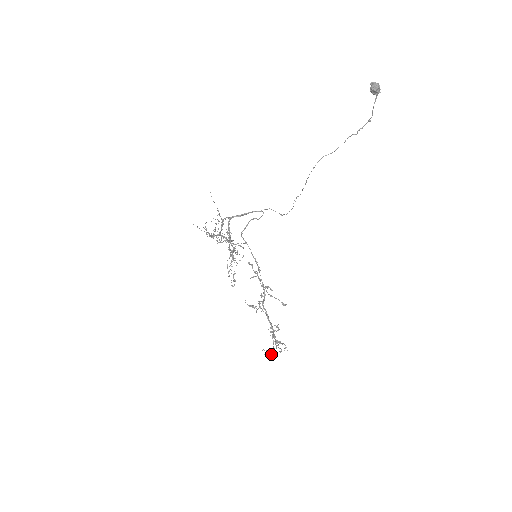
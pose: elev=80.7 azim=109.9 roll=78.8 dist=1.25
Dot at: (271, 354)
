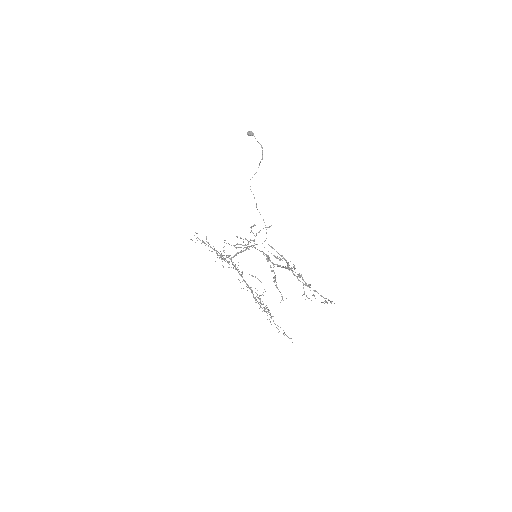
Dot at: (280, 255)
